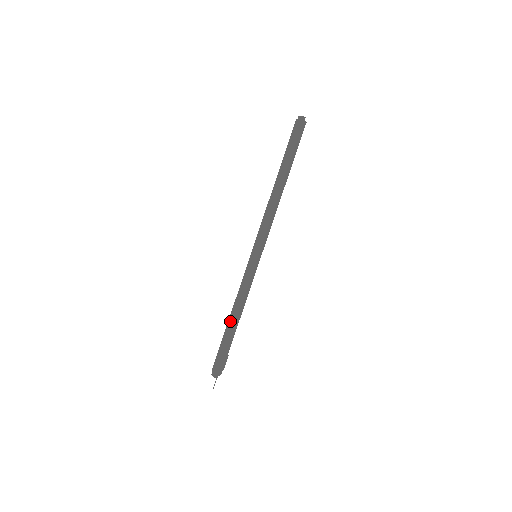
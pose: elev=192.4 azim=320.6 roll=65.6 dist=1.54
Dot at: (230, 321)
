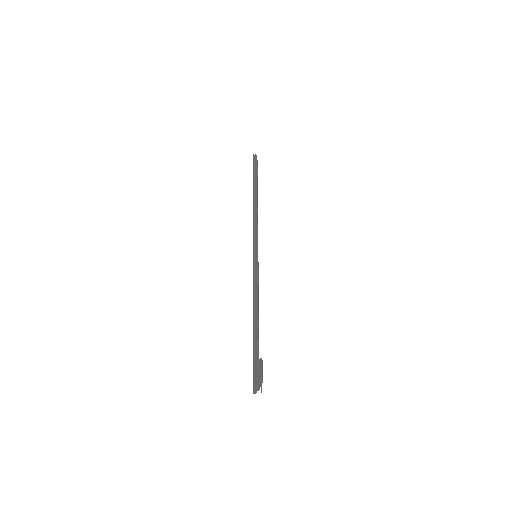
Dot at: occluded
